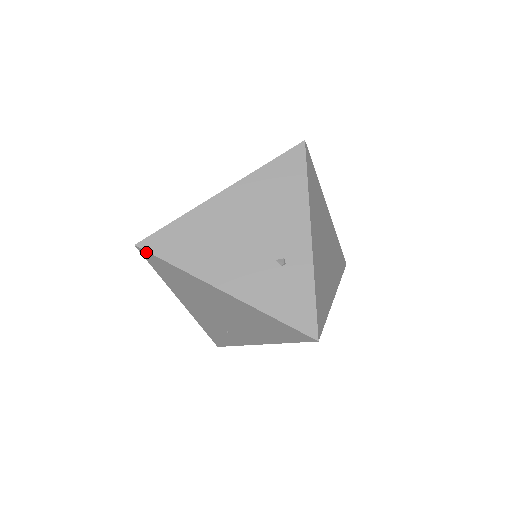
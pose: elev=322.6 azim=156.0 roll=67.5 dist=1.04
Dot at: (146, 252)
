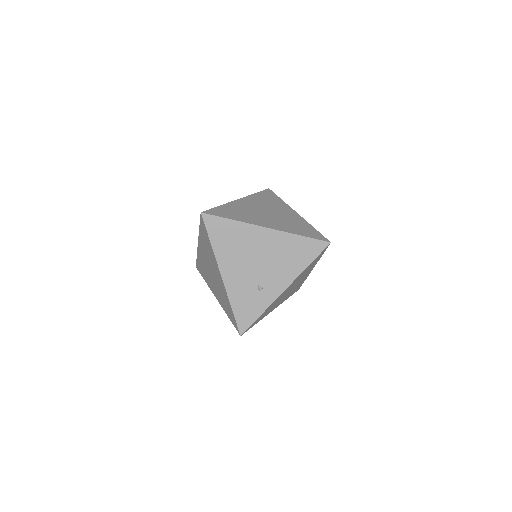
Dot at: (203, 221)
